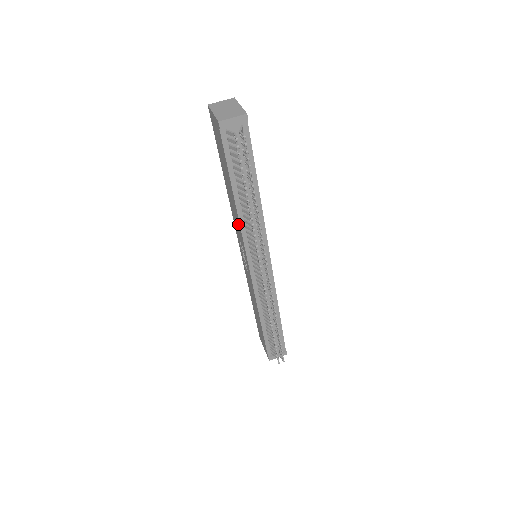
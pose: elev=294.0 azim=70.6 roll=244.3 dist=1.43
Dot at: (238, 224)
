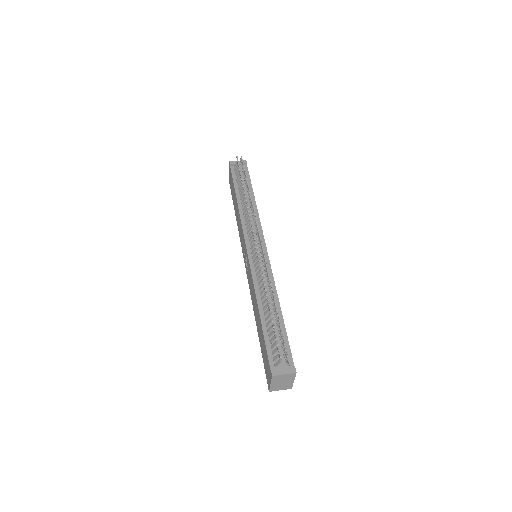
Dot at: (240, 223)
